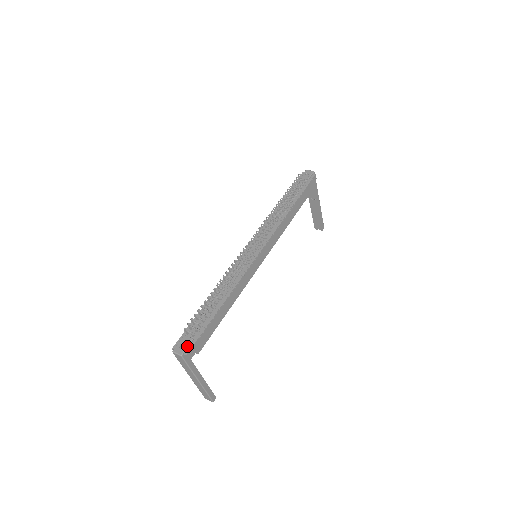
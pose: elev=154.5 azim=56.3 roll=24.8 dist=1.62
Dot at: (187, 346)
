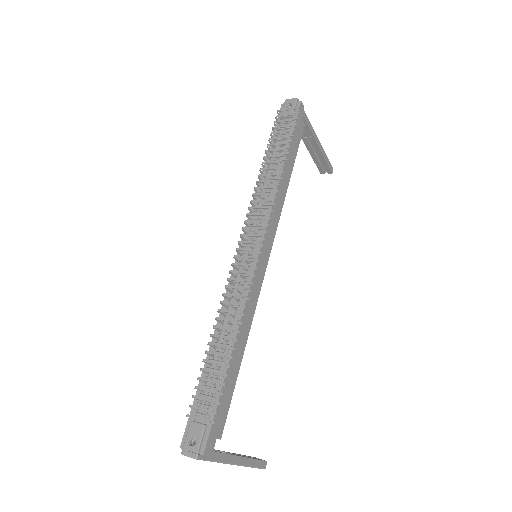
Dot at: (200, 440)
